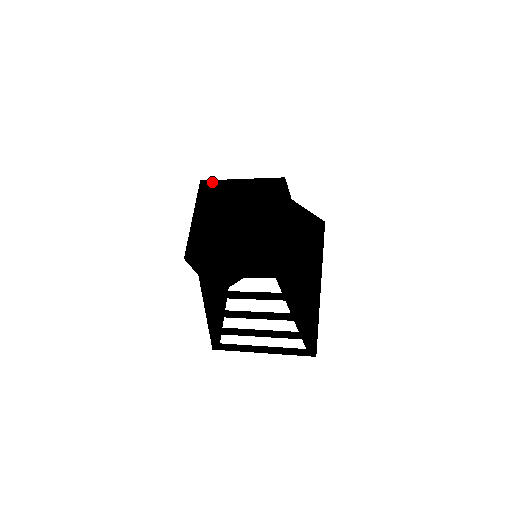
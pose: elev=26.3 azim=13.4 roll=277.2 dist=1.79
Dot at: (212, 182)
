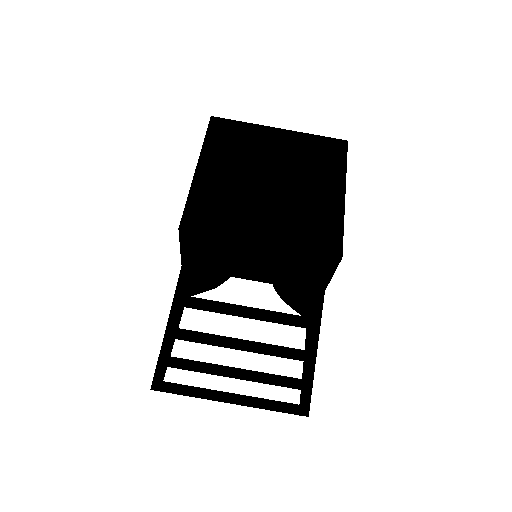
Dot at: (231, 122)
